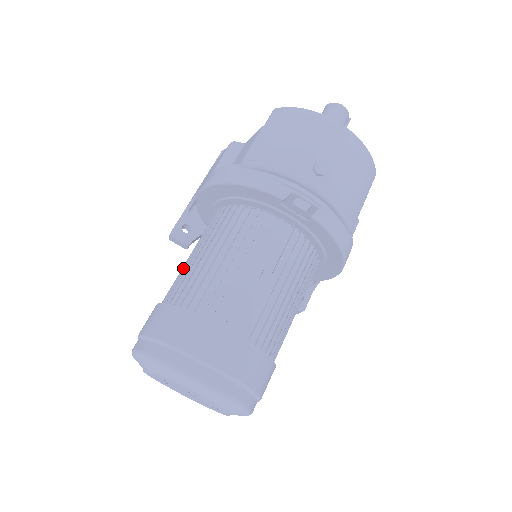
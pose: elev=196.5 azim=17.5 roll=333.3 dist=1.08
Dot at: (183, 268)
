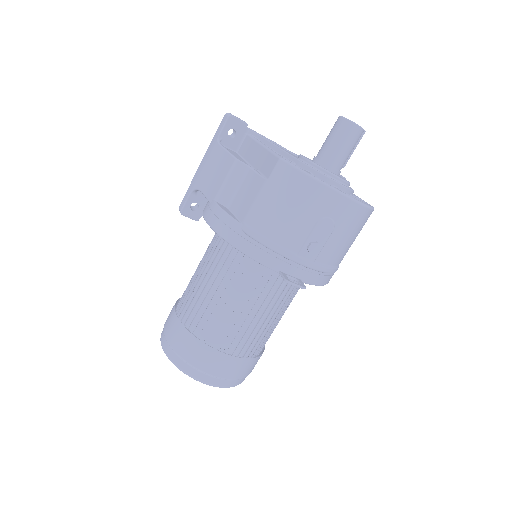
Dot at: (194, 286)
